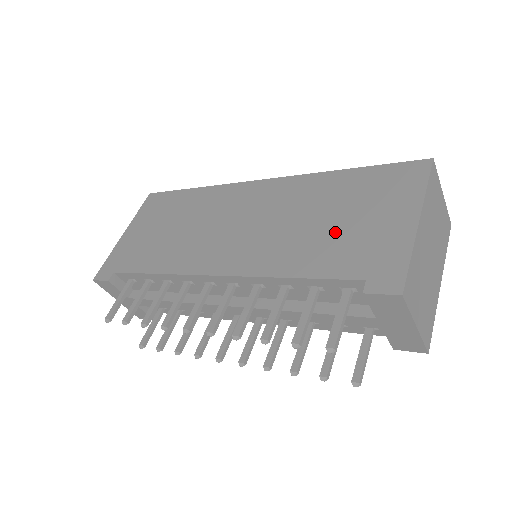
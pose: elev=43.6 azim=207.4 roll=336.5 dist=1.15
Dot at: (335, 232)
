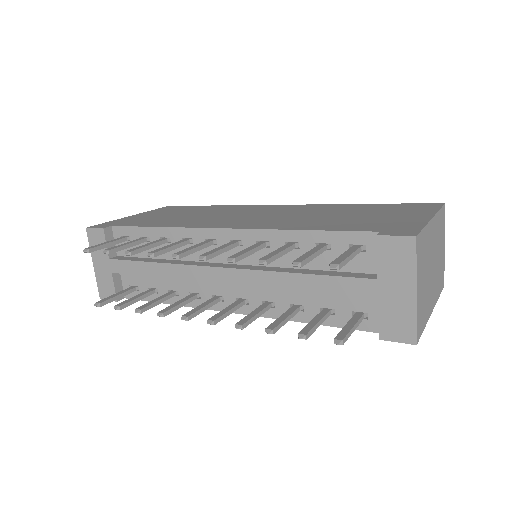
Dot at: (352, 218)
